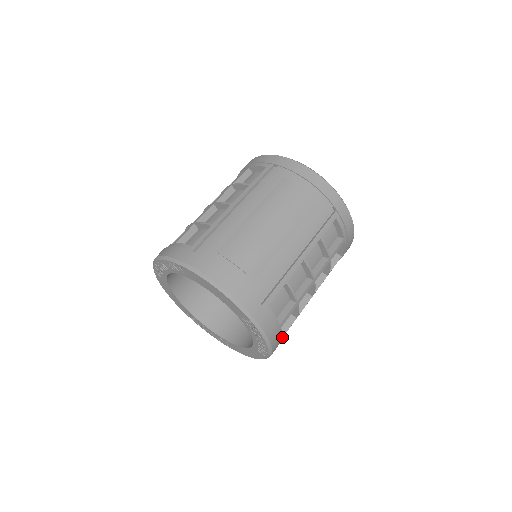
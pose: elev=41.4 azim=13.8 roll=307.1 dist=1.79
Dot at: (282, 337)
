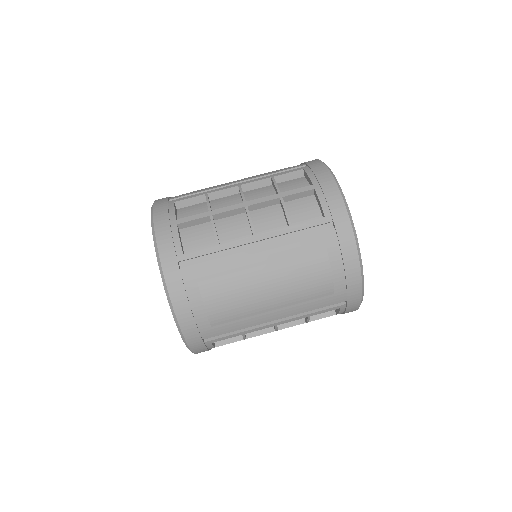
Dot at: occluded
